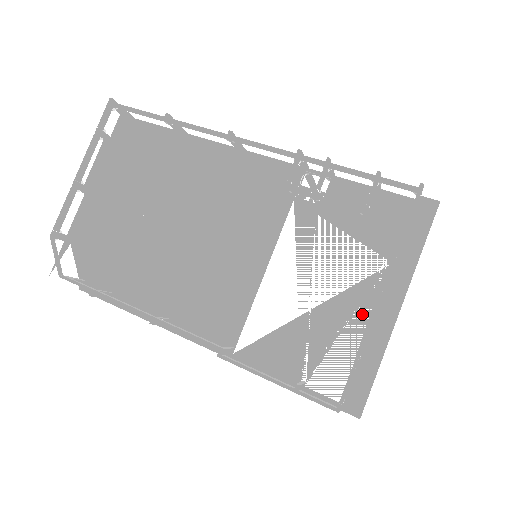
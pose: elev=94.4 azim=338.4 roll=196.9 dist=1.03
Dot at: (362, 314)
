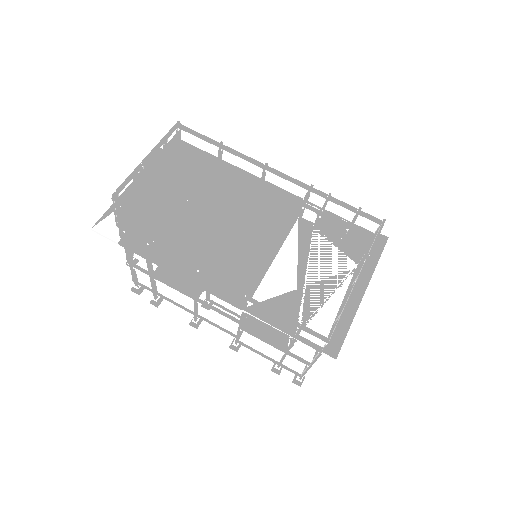
Dot at: (340, 293)
